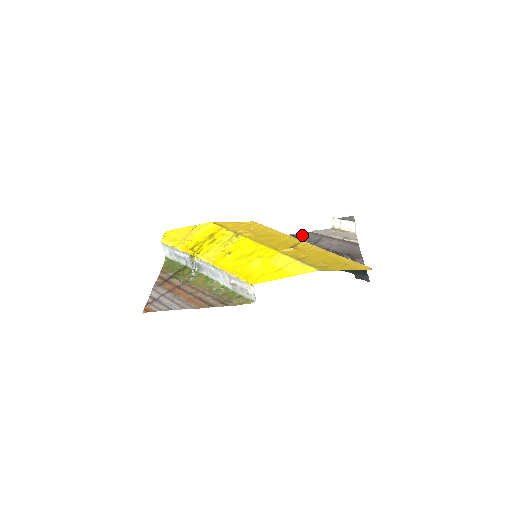
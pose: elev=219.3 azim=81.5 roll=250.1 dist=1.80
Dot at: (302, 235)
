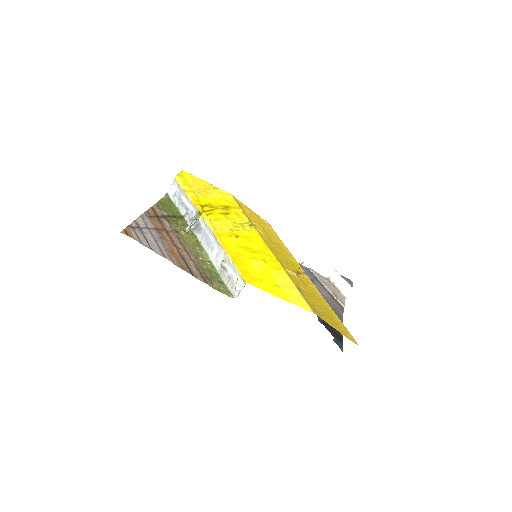
Dot at: occluded
